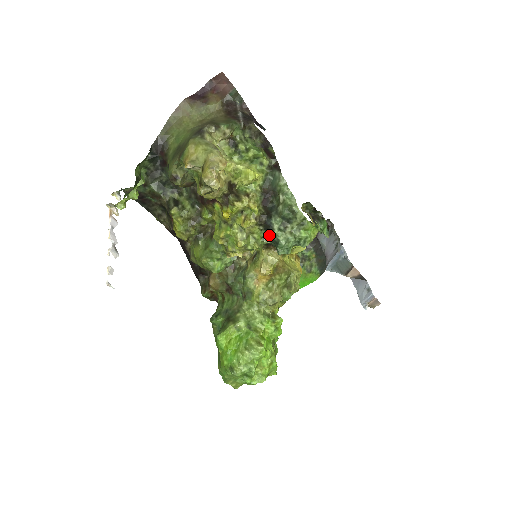
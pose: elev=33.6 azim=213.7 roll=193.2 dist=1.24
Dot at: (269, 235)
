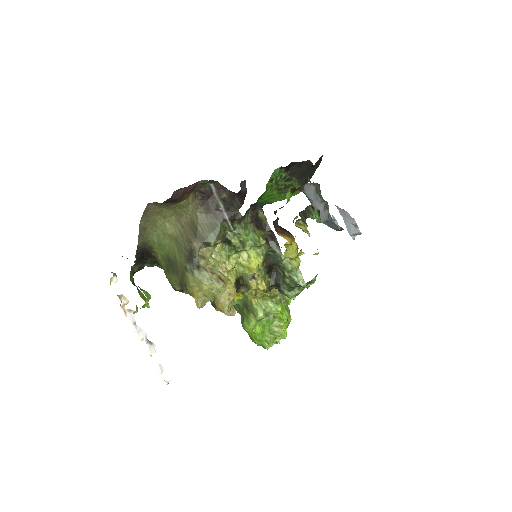
Dot at: occluded
